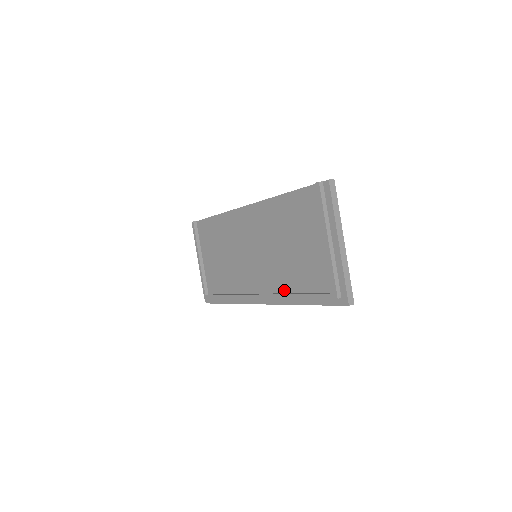
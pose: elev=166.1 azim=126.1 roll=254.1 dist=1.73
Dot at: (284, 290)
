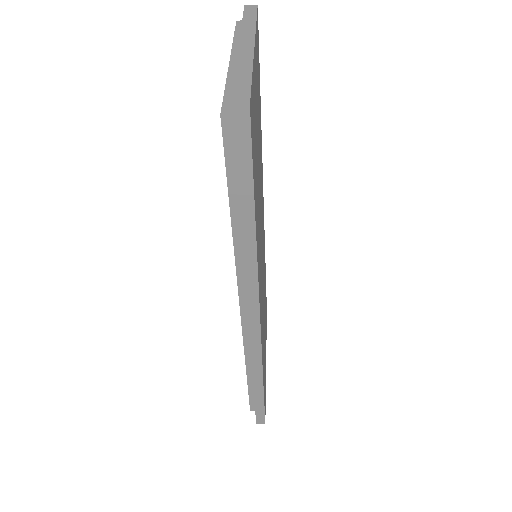
Dot at: occluded
